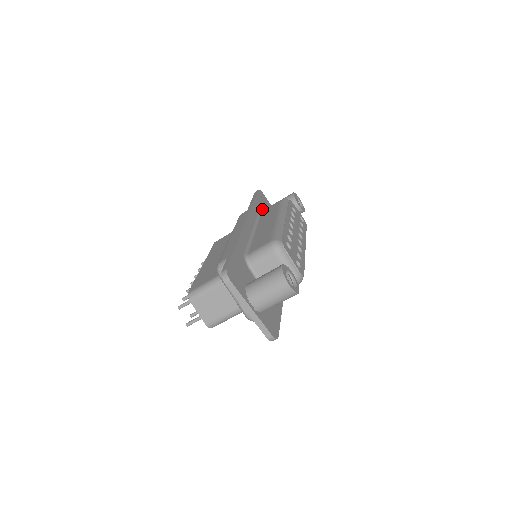
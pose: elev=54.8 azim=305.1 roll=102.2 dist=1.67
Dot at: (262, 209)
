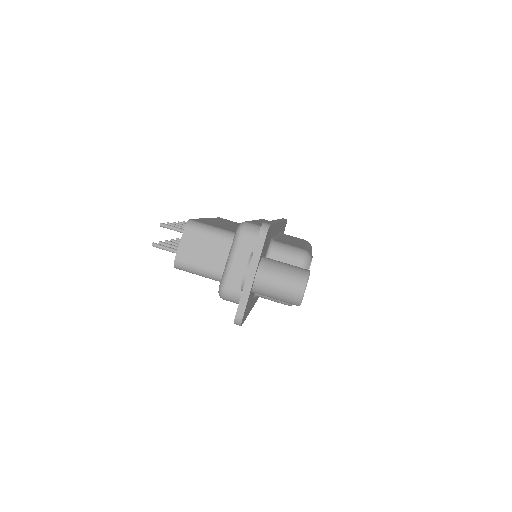
Dot at: occluded
